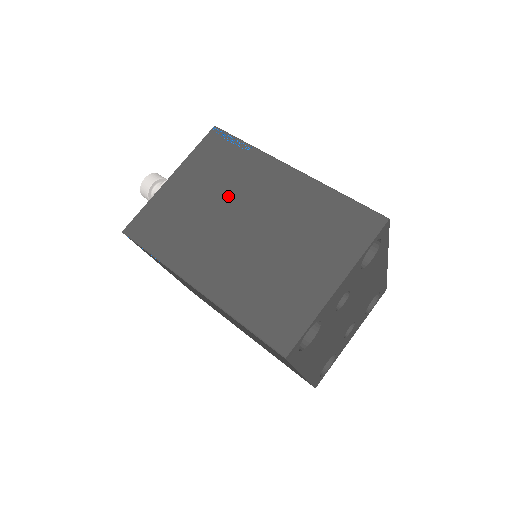
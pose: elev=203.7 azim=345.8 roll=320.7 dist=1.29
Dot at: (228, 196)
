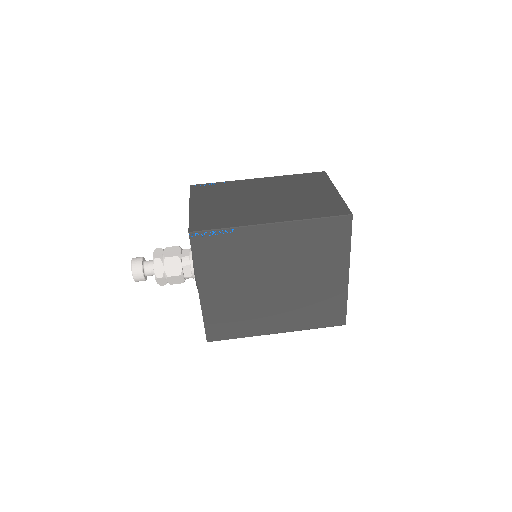
Dot at: (238, 196)
